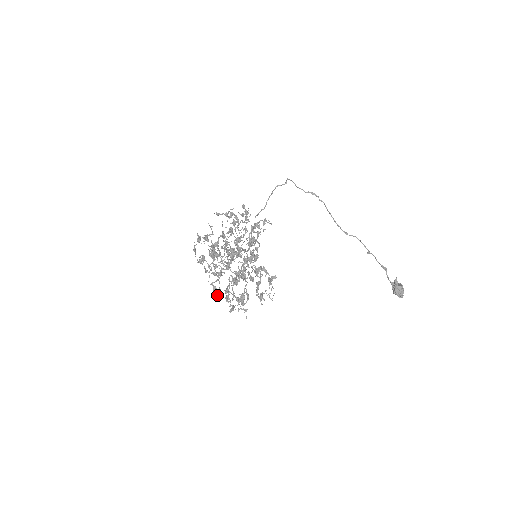
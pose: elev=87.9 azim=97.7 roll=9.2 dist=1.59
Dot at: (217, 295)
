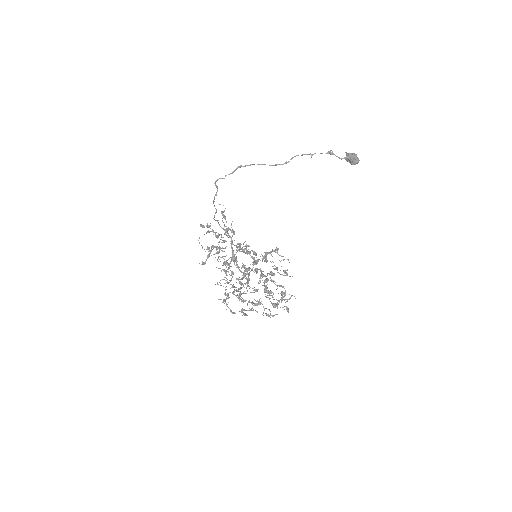
Dot at: occluded
